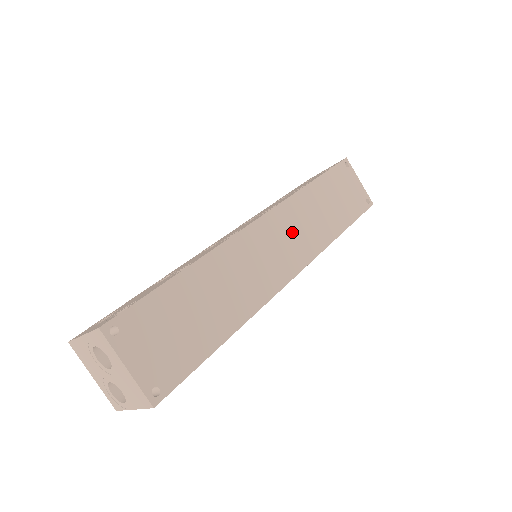
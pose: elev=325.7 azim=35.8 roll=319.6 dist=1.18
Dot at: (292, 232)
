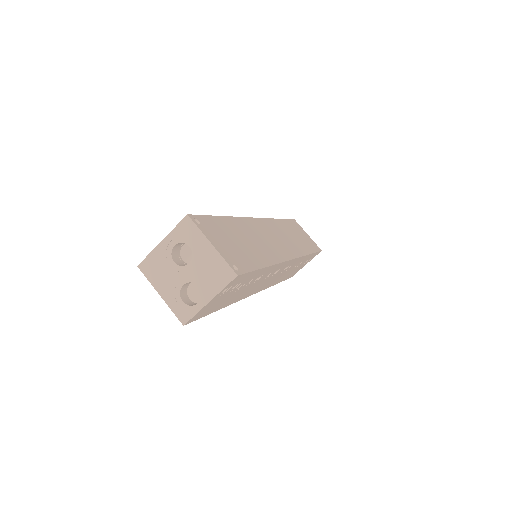
Dot at: (281, 236)
